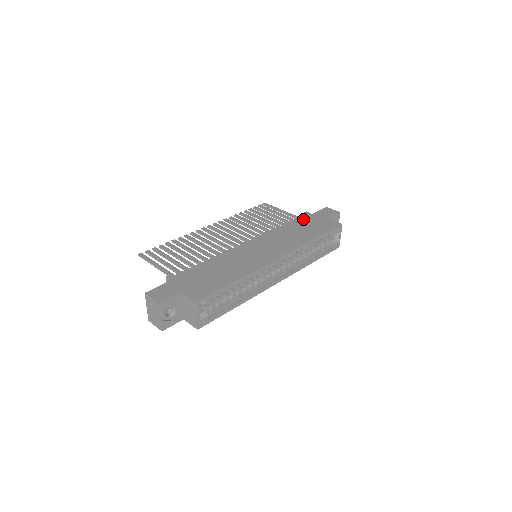
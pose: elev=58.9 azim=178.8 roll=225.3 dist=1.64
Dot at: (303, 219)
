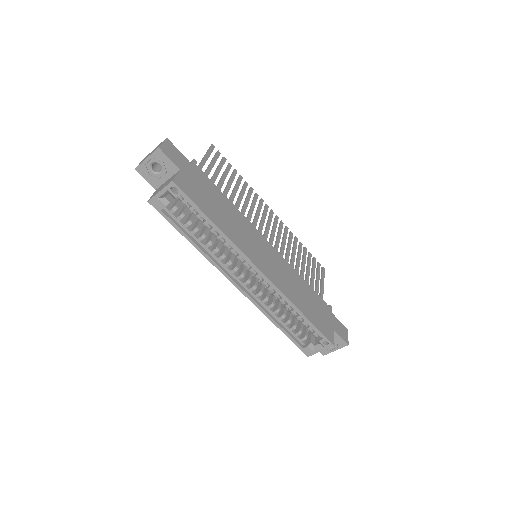
Dot at: (321, 302)
